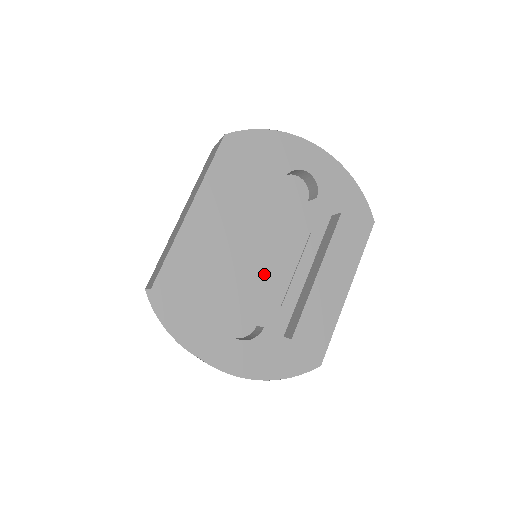
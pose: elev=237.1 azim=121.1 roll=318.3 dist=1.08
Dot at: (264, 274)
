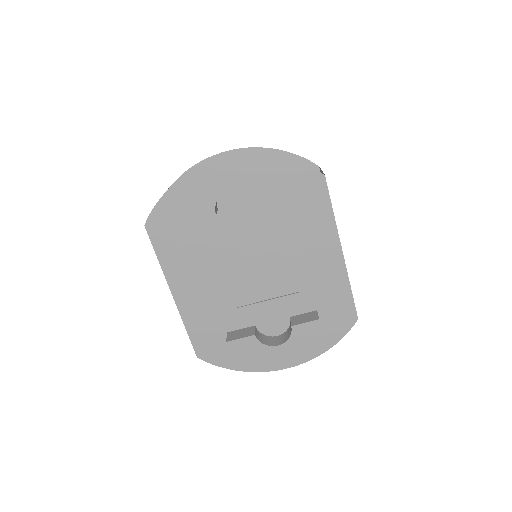
Dot at: (266, 280)
